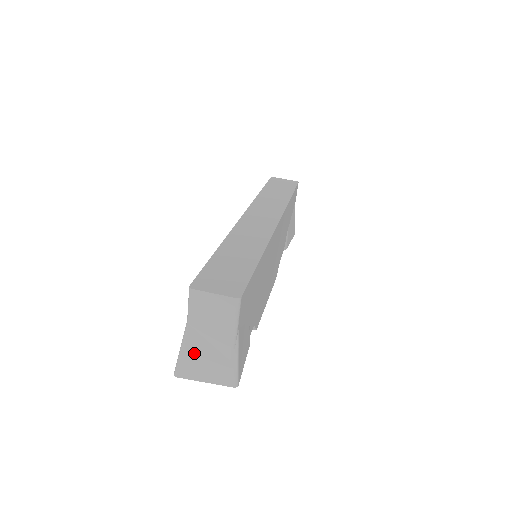
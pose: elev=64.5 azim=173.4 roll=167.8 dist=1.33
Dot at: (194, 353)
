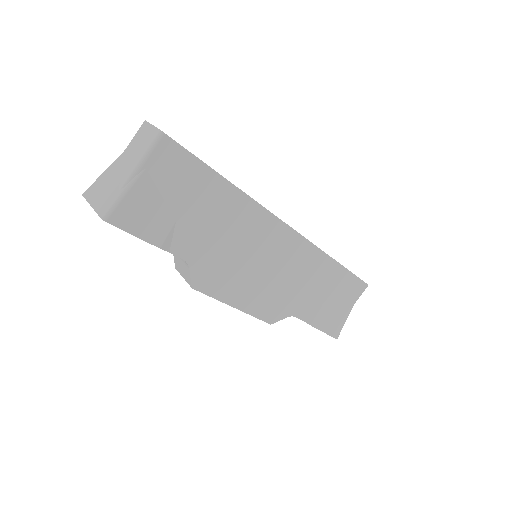
Dot at: (107, 177)
